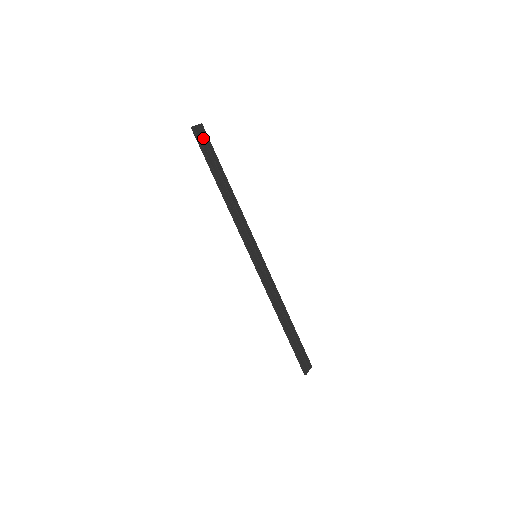
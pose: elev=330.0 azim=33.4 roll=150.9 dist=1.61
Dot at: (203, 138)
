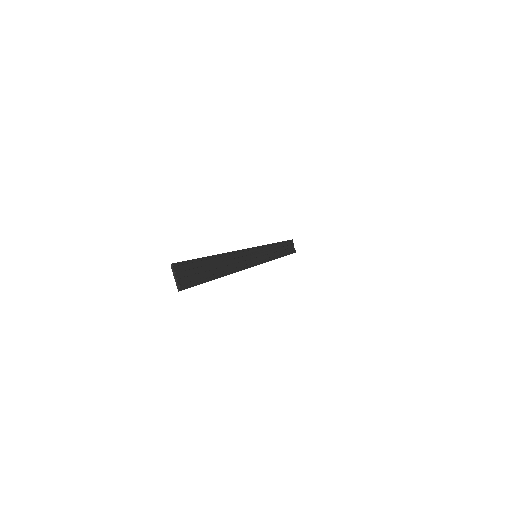
Dot at: (186, 273)
